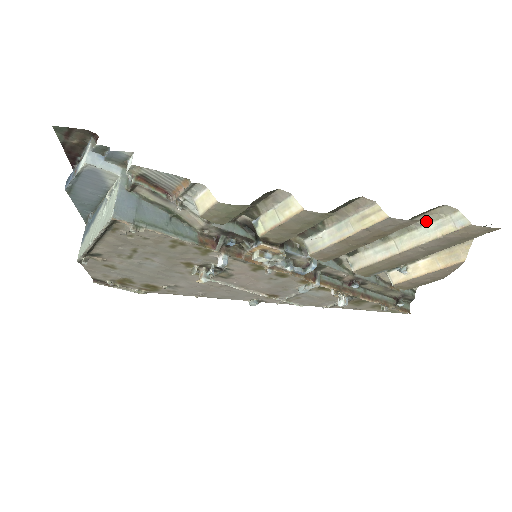
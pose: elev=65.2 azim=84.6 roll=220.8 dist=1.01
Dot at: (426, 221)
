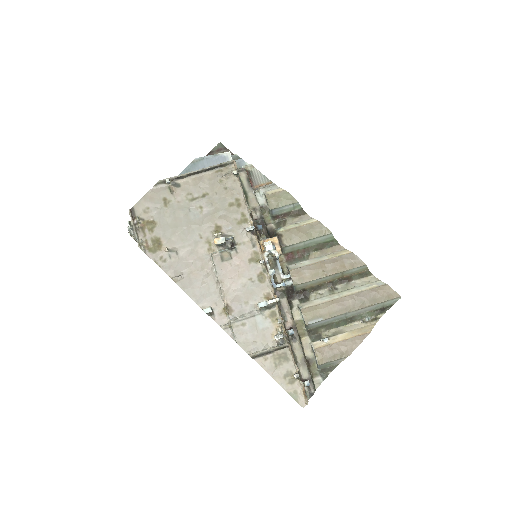
Dot at: (361, 284)
